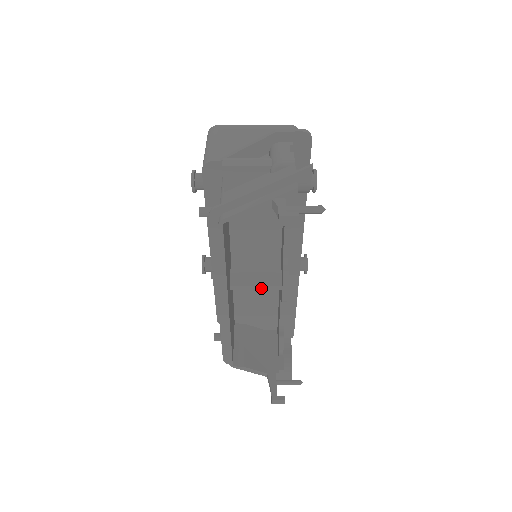
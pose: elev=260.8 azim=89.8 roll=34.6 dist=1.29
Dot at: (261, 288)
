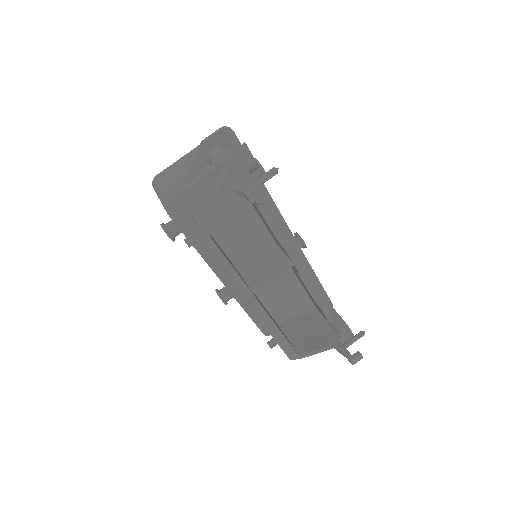
Dot at: (277, 275)
